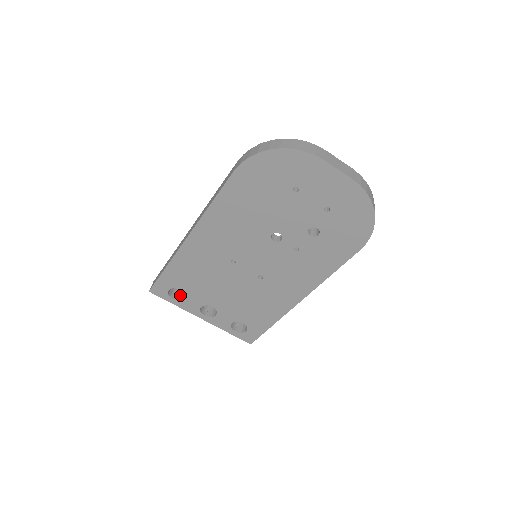
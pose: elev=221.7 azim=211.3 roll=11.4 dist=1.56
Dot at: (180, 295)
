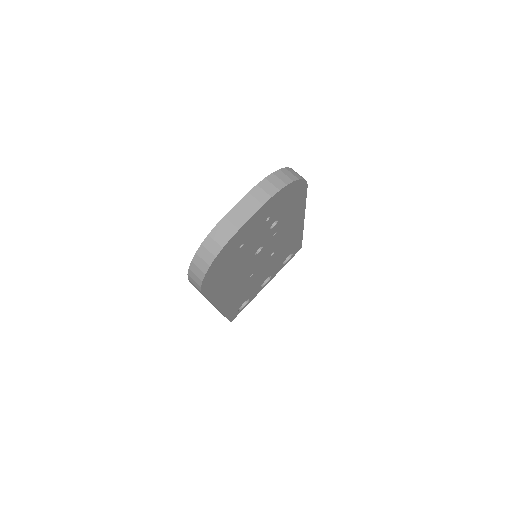
Dot at: occluded
